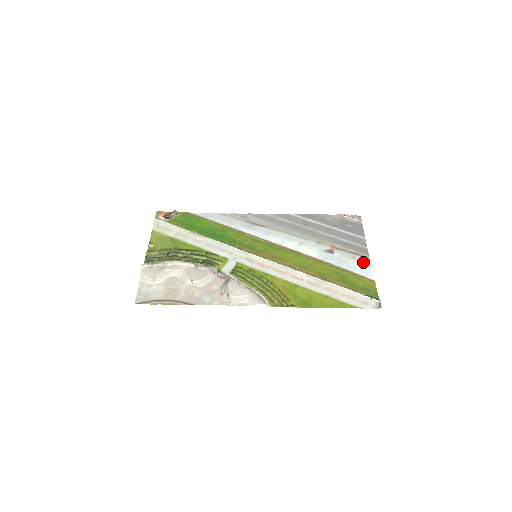
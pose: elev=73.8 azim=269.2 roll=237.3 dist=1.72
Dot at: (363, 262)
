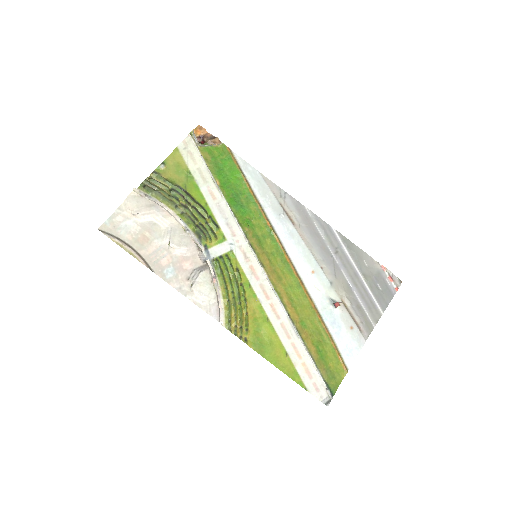
Dot at: (356, 340)
